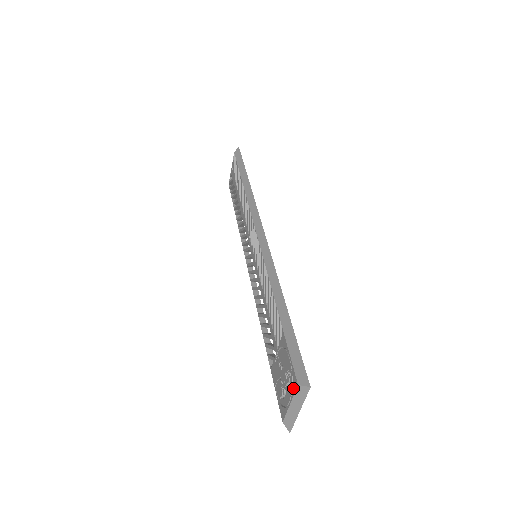
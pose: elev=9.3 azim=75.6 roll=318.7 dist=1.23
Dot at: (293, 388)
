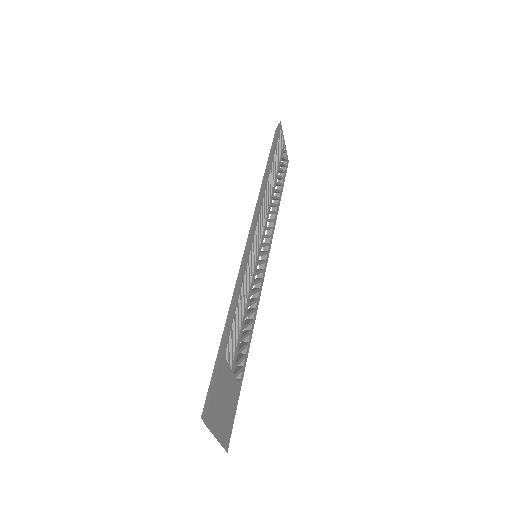
Dot at: occluded
